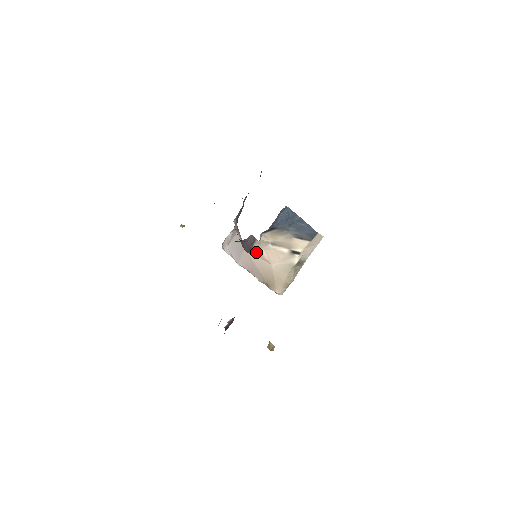
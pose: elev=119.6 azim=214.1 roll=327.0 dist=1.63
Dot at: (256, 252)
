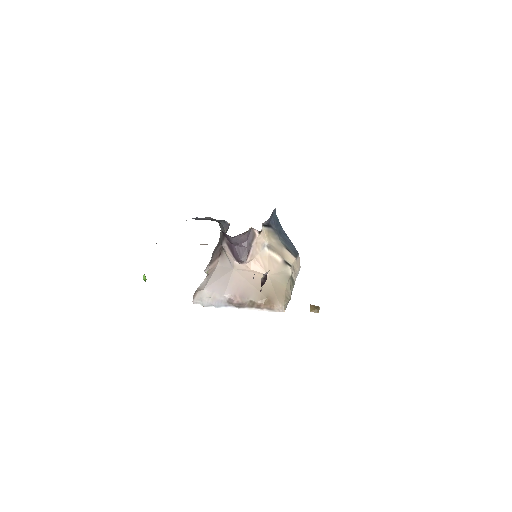
Dot at: (251, 262)
